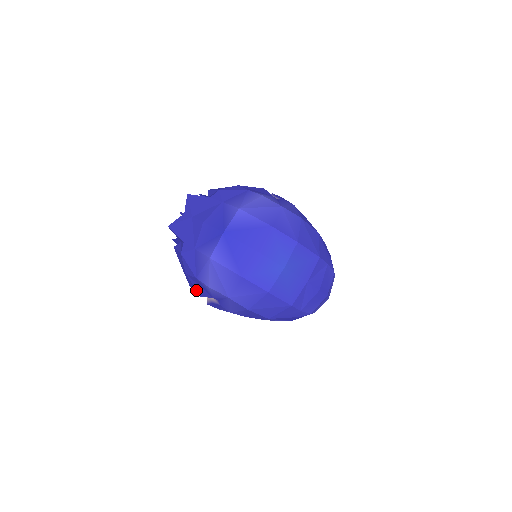
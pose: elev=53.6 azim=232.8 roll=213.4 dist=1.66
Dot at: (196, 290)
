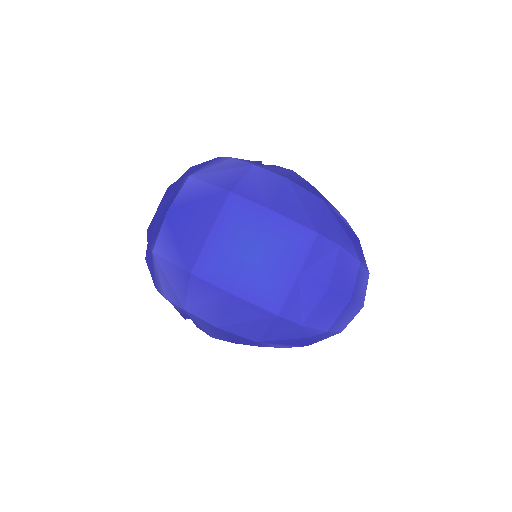
Dot at: occluded
